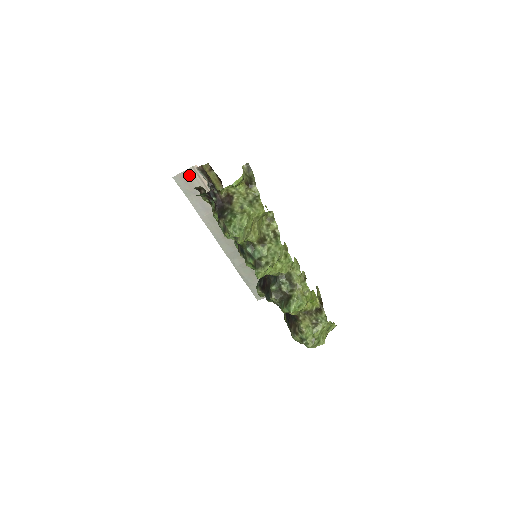
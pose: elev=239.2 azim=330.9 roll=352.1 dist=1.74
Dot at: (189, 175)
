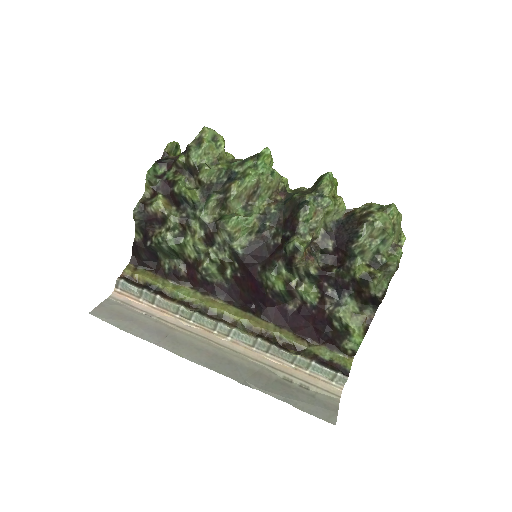
Dot at: (110, 305)
